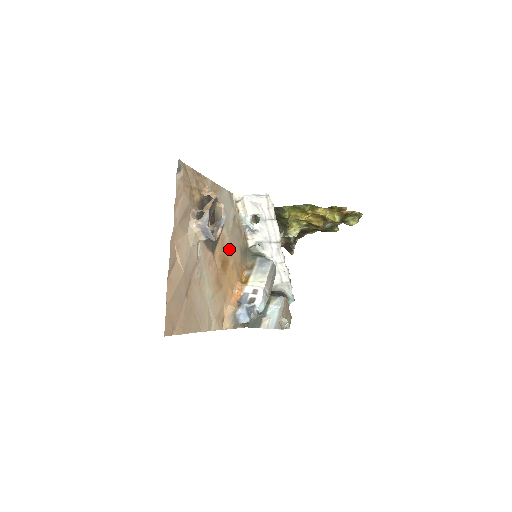
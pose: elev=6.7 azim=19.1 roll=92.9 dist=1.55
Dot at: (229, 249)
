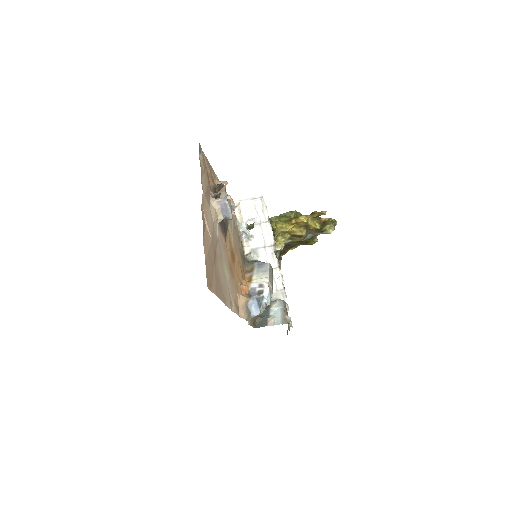
Dot at: (234, 246)
